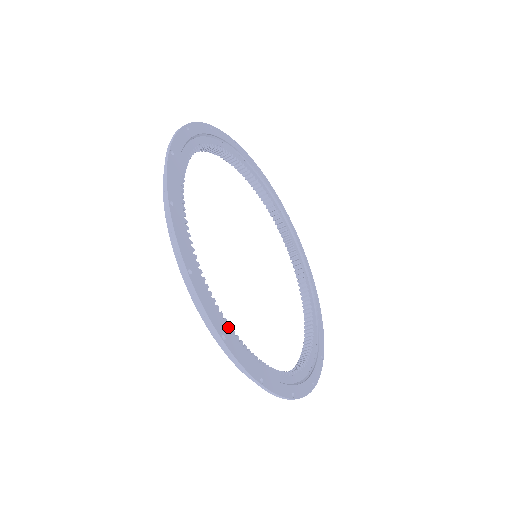
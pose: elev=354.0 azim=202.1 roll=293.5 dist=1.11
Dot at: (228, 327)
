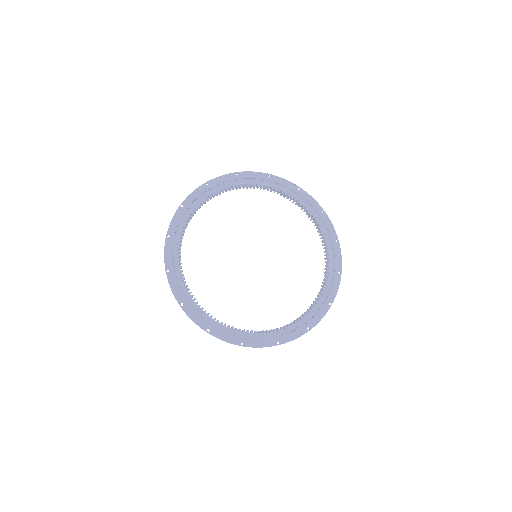
Dot at: (180, 270)
